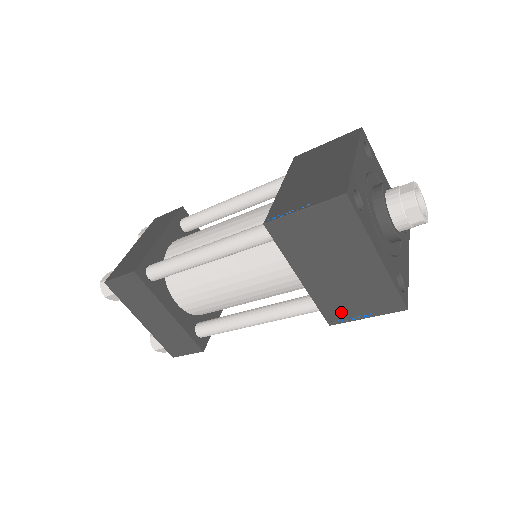
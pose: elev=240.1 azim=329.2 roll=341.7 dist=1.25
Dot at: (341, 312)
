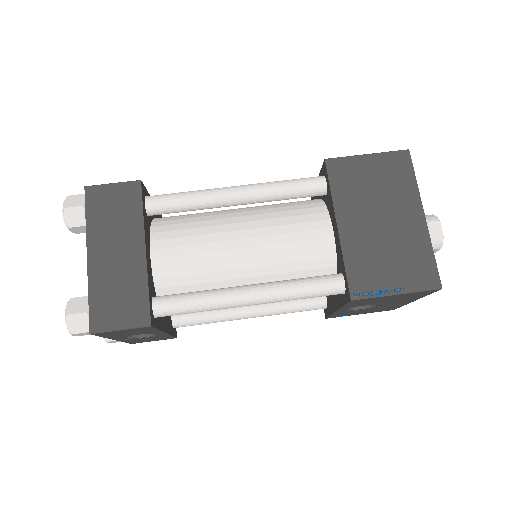
Dot at: (370, 281)
